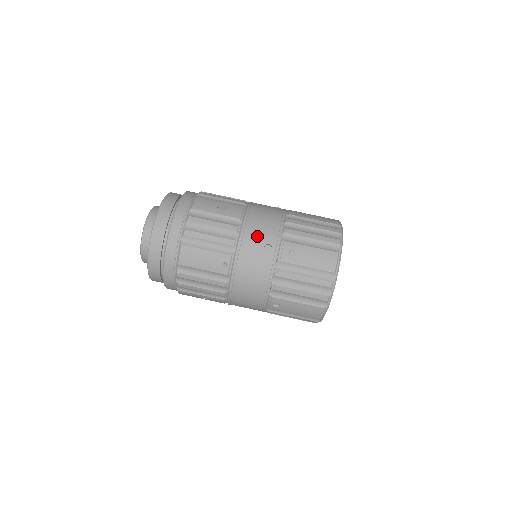
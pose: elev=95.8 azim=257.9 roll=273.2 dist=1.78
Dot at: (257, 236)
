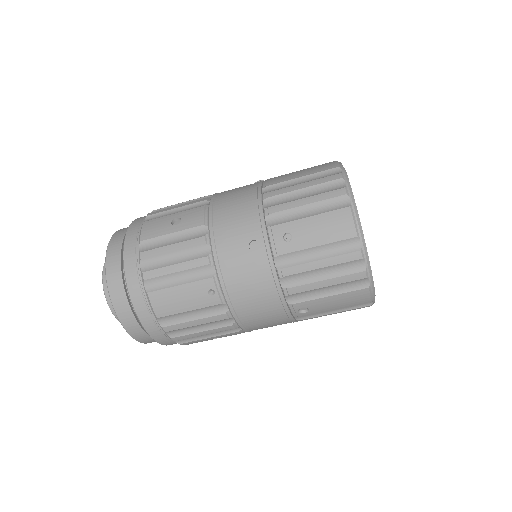
Dot at: (233, 237)
